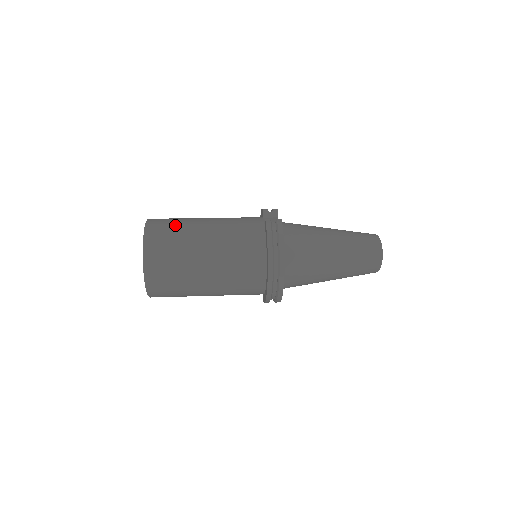
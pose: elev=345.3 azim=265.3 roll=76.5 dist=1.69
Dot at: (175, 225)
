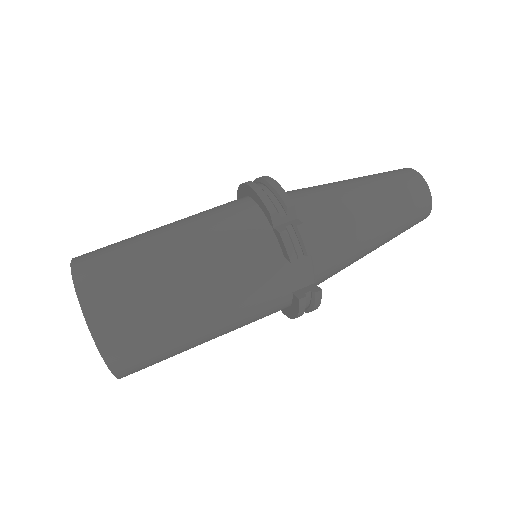
Dot at: (155, 343)
